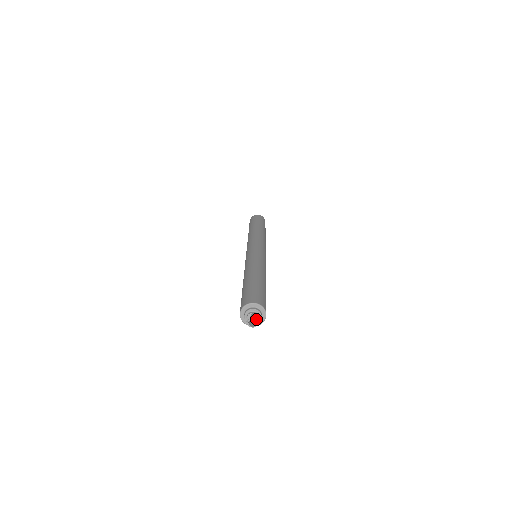
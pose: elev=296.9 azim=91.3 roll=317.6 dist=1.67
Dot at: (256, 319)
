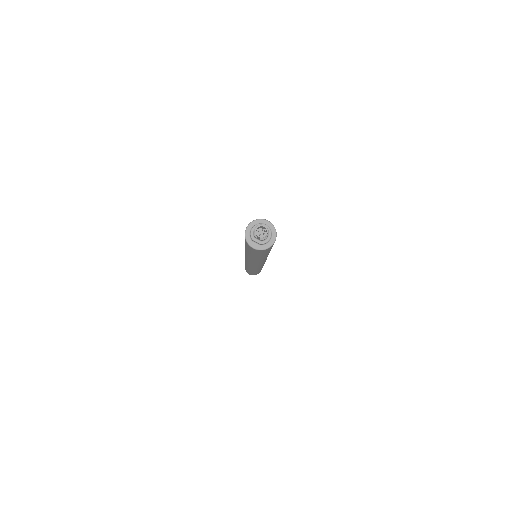
Dot at: (267, 229)
